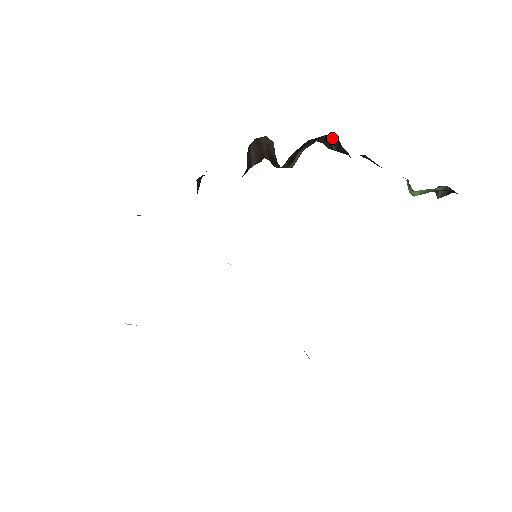
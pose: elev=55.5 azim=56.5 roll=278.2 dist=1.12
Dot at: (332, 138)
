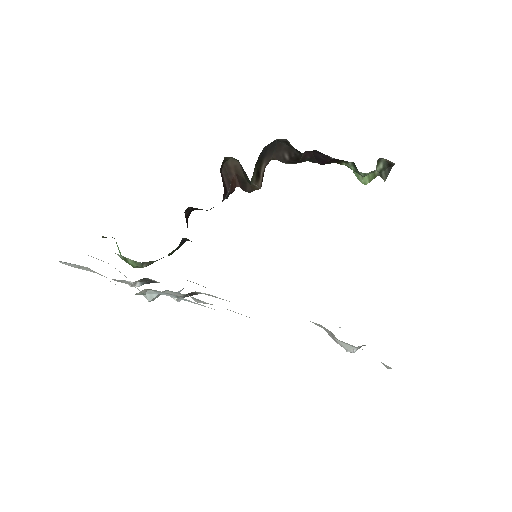
Dot at: (282, 144)
